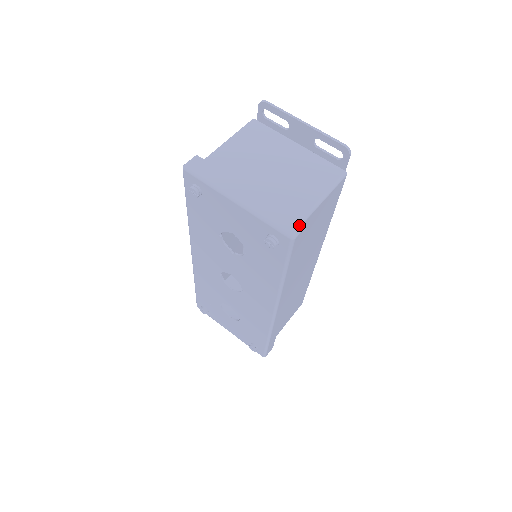
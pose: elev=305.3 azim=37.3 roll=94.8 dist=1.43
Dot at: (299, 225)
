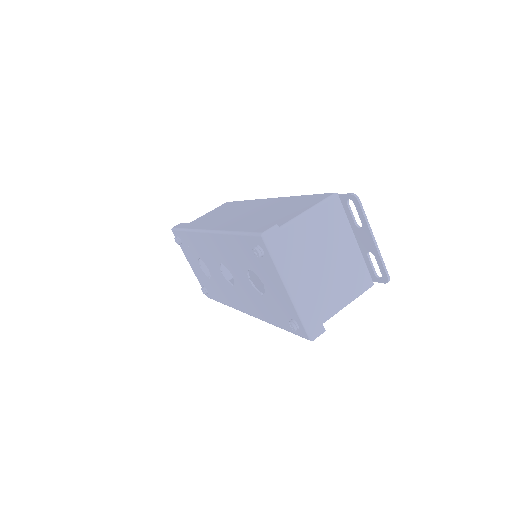
Dot at: (321, 331)
